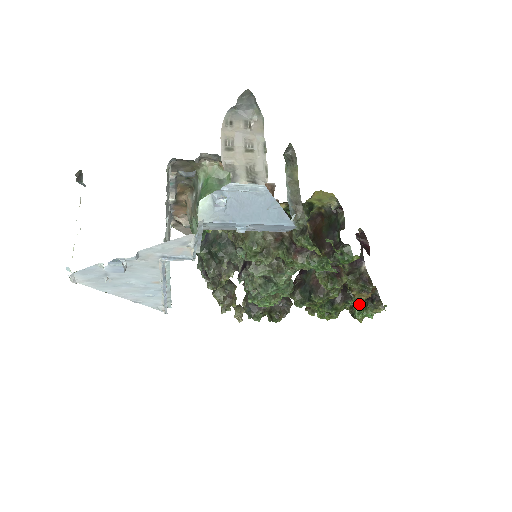
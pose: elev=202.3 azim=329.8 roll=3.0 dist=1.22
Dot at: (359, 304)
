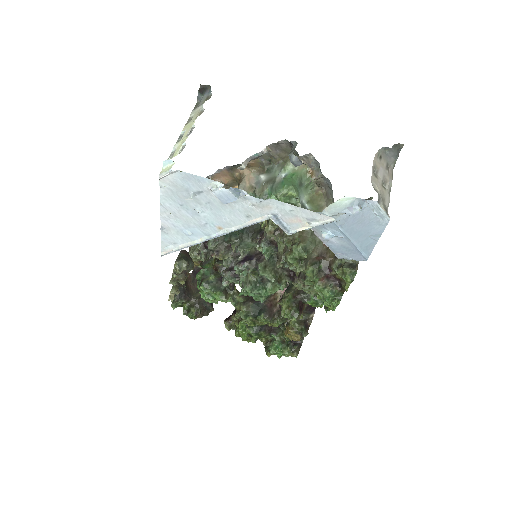
Dot at: (280, 342)
